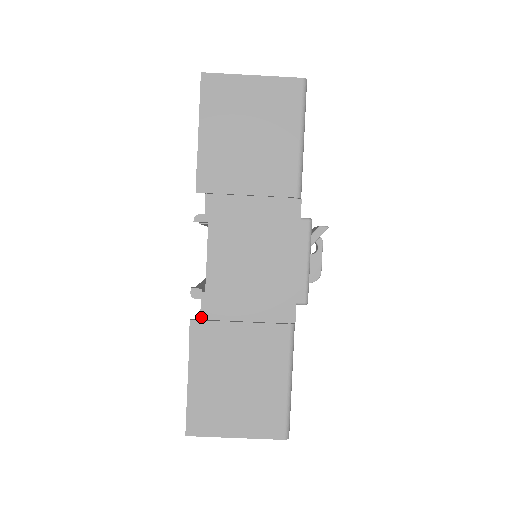
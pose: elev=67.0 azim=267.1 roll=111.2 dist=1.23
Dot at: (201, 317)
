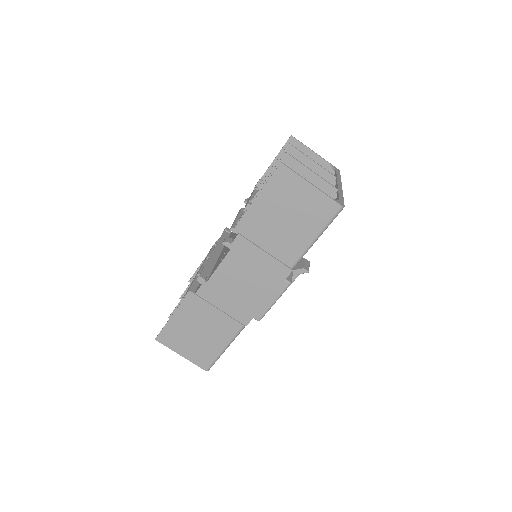
Dot at: (196, 293)
